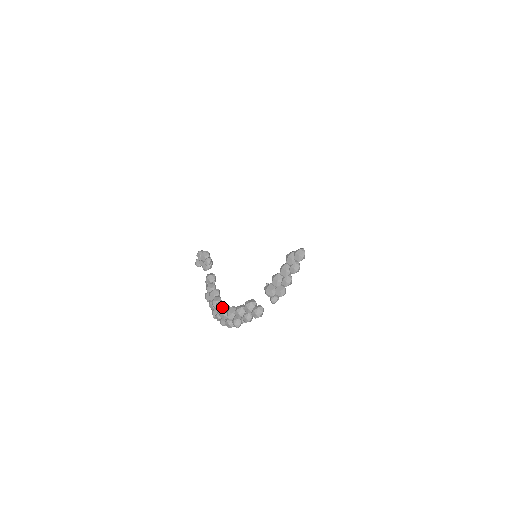
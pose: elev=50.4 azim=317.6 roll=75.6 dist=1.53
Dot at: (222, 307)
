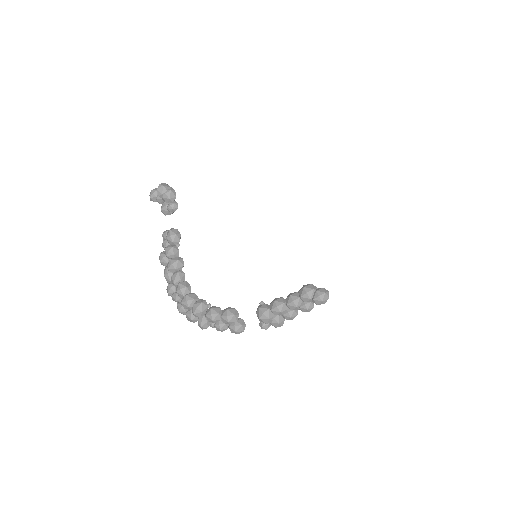
Dot at: (187, 293)
